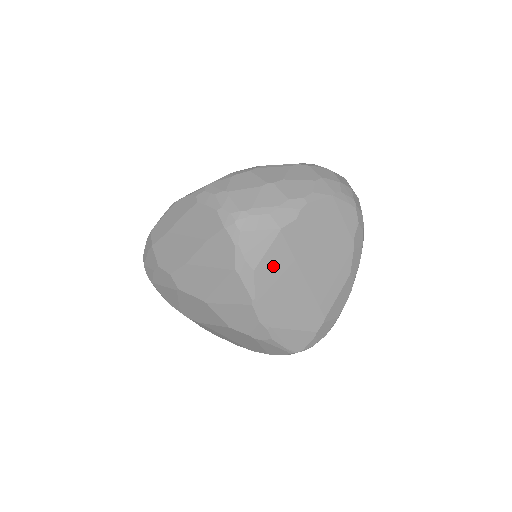
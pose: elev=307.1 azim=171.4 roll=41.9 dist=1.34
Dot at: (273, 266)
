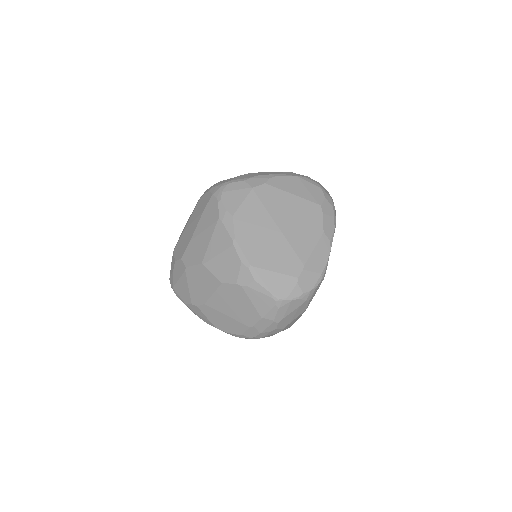
Dot at: (249, 214)
